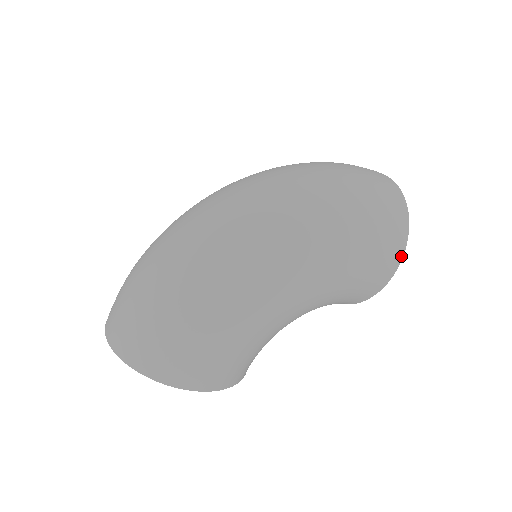
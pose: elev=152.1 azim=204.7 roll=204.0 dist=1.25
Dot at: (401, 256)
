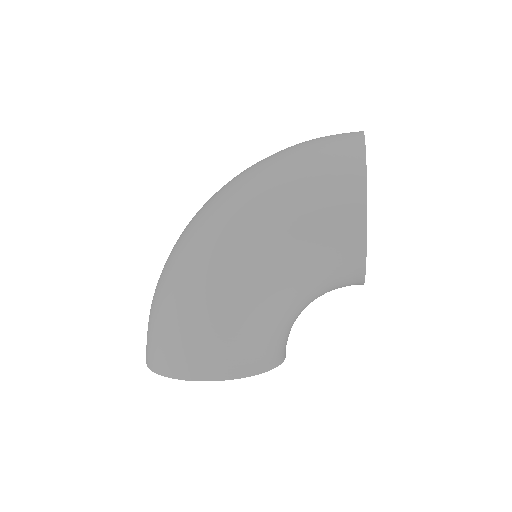
Dot at: (364, 195)
